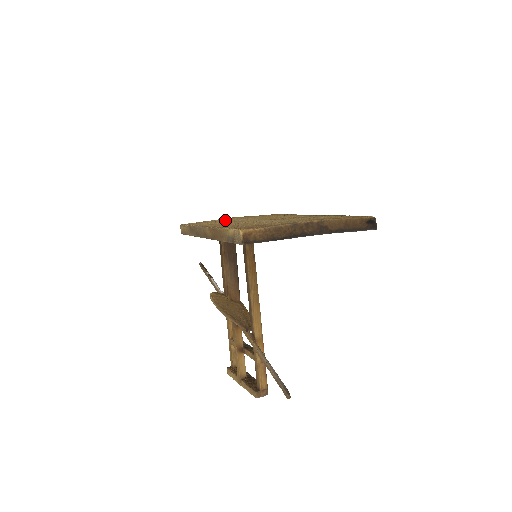
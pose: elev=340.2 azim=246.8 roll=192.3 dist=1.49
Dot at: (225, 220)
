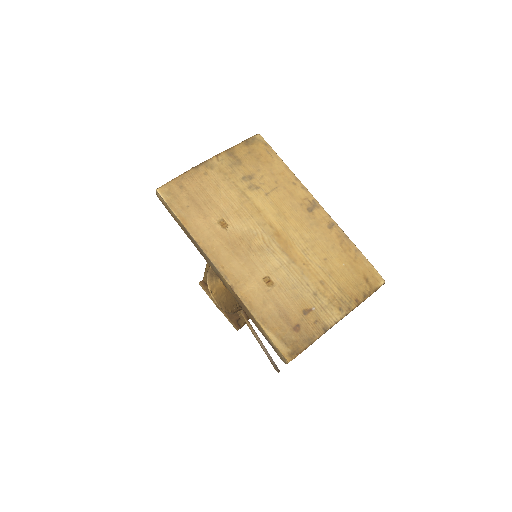
Dot at: (218, 200)
